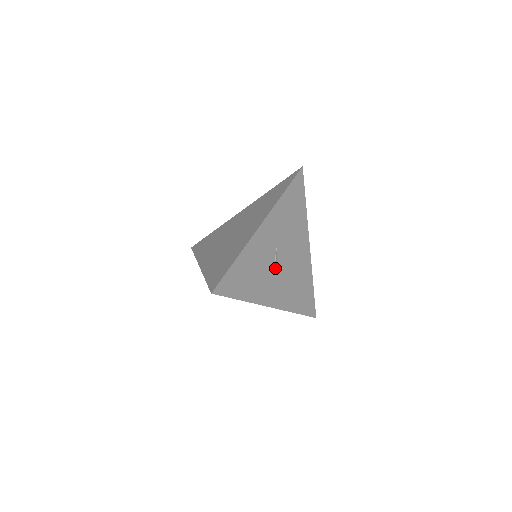
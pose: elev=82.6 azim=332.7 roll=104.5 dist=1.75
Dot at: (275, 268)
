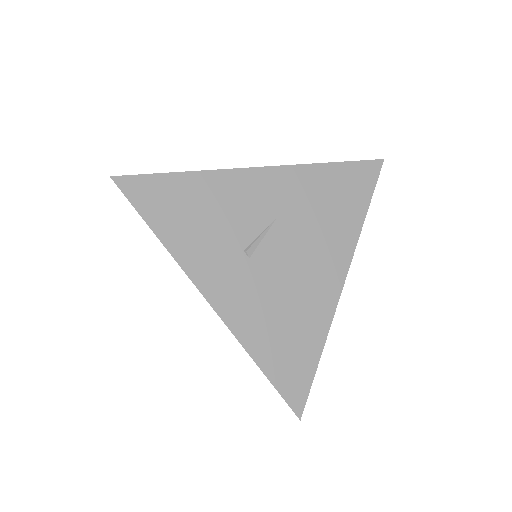
Dot at: (251, 249)
